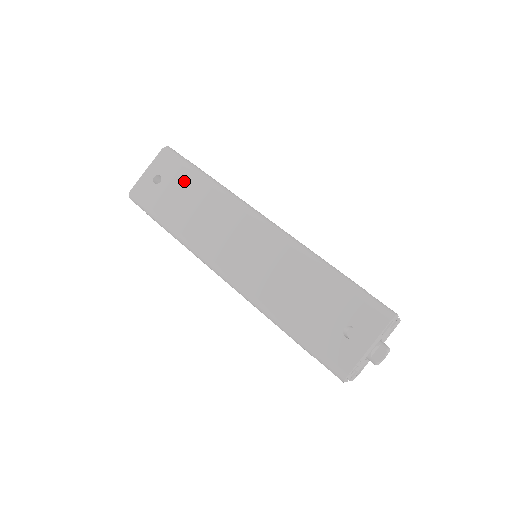
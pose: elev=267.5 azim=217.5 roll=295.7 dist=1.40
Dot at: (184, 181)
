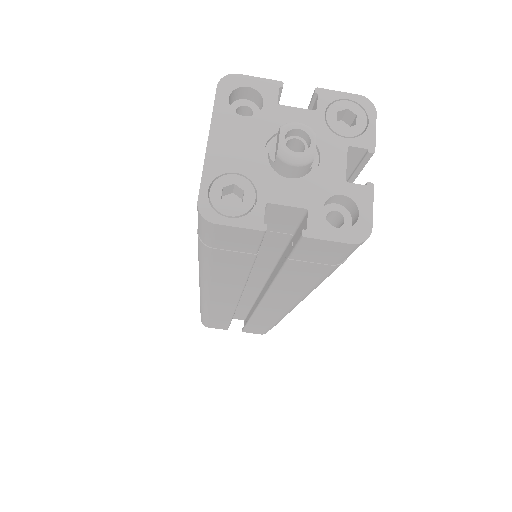
Dot at: occluded
